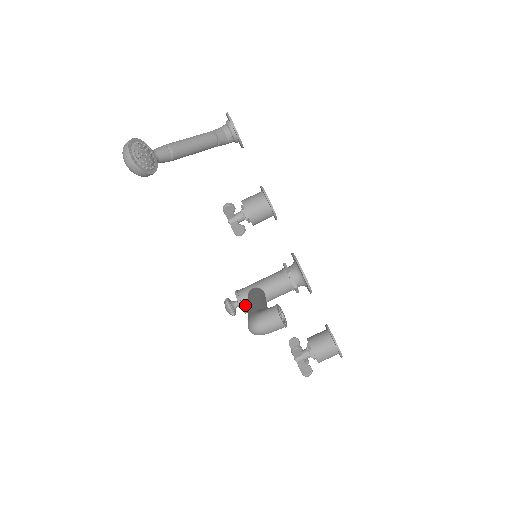
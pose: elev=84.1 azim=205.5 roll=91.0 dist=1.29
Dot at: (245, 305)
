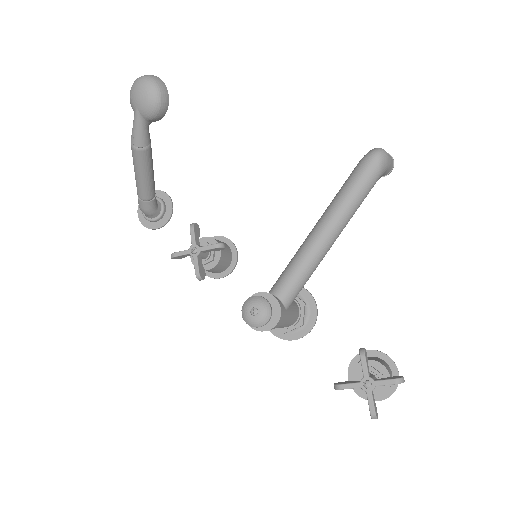
Dot at: (277, 300)
